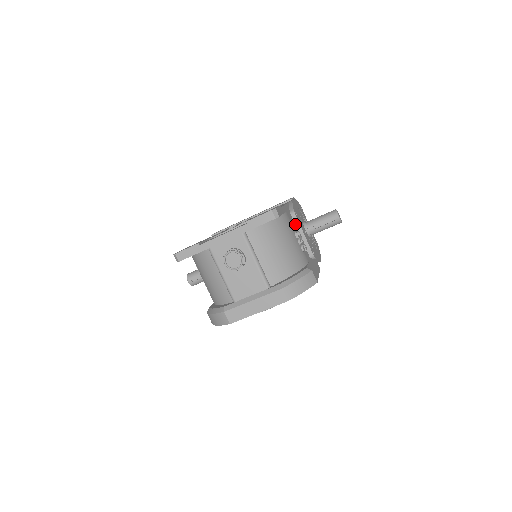
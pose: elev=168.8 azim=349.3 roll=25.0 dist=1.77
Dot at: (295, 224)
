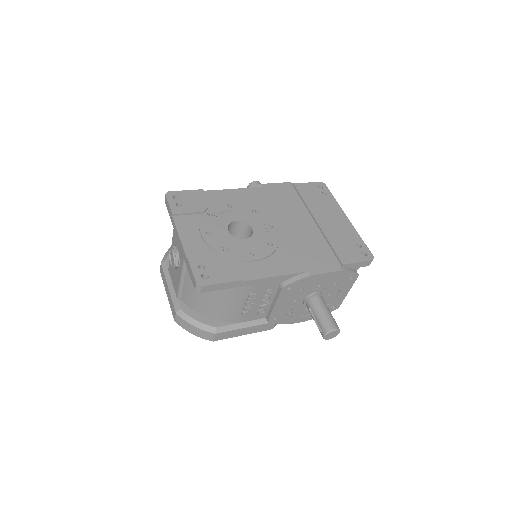
Dot at: (277, 292)
